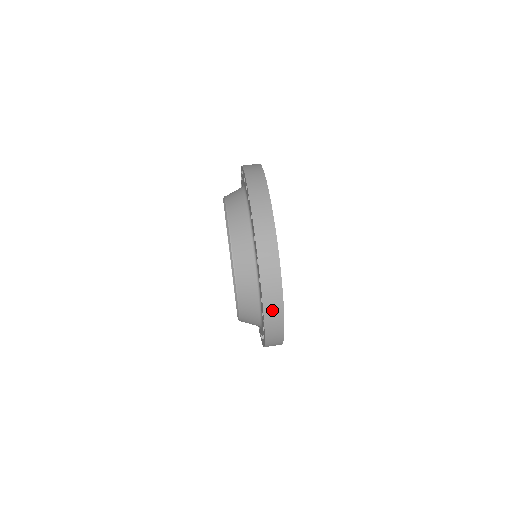
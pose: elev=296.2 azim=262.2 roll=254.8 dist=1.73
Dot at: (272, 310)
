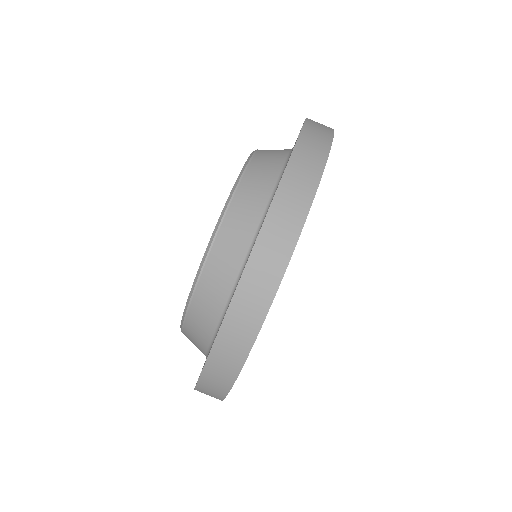
Dot at: occluded
